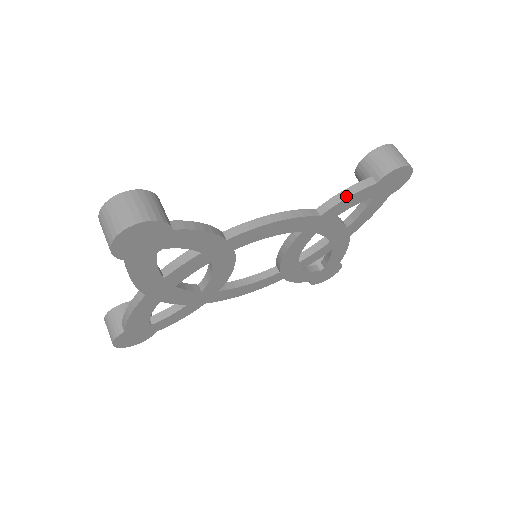
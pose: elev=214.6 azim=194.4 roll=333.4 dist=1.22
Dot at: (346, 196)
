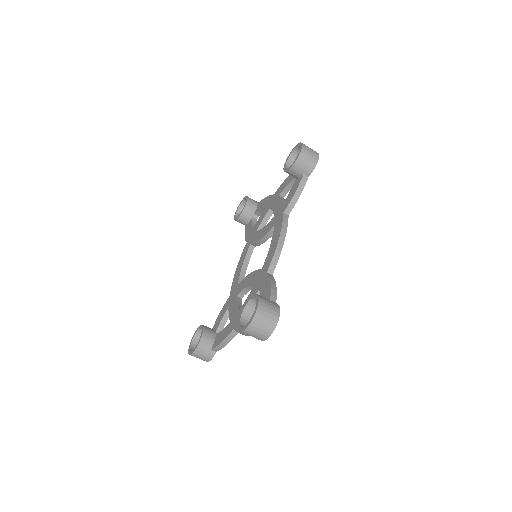
Dot at: (298, 196)
